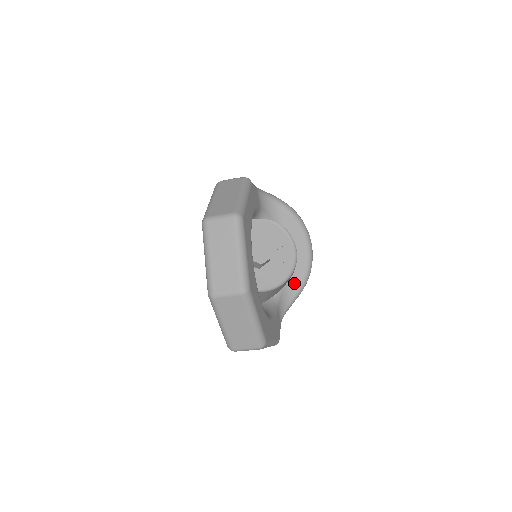
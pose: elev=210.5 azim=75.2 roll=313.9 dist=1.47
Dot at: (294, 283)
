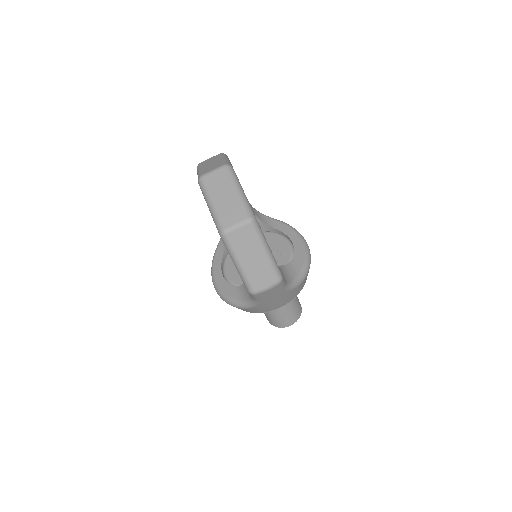
Dot at: (295, 265)
